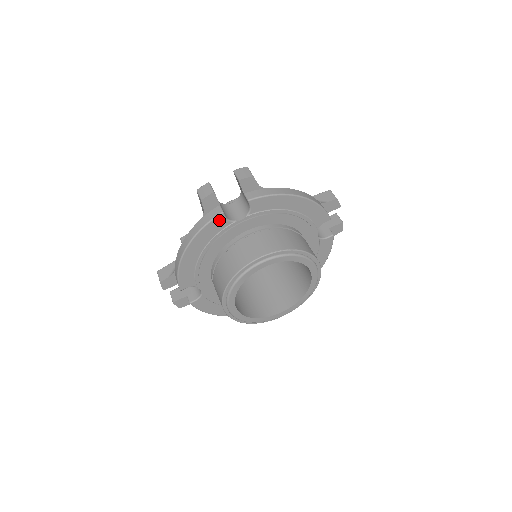
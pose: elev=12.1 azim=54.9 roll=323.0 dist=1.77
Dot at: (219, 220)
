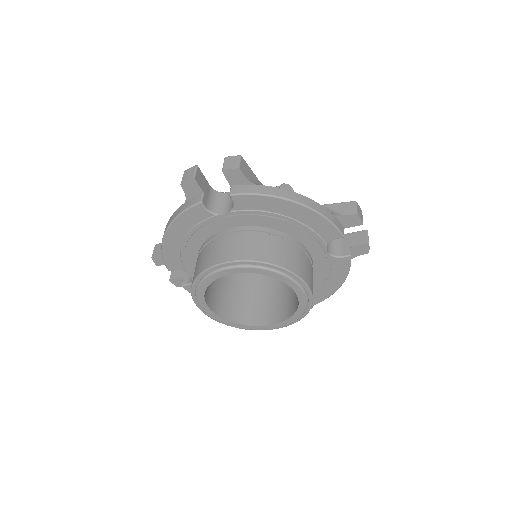
Dot at: (198, 209)
